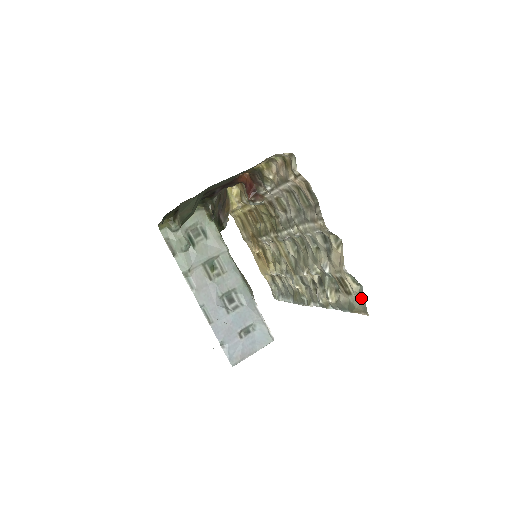
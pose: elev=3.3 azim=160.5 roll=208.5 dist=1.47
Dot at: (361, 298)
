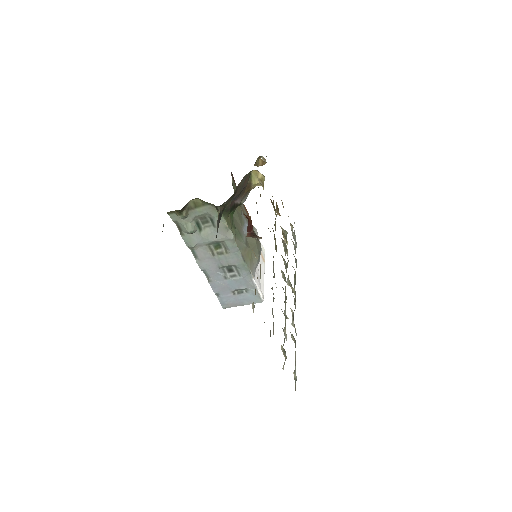
Dot at: (295, 382)
